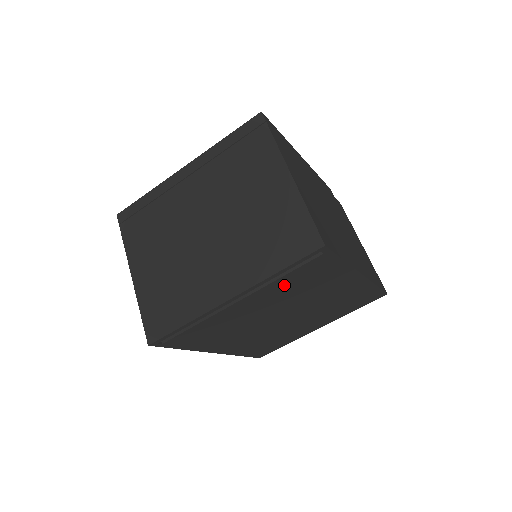
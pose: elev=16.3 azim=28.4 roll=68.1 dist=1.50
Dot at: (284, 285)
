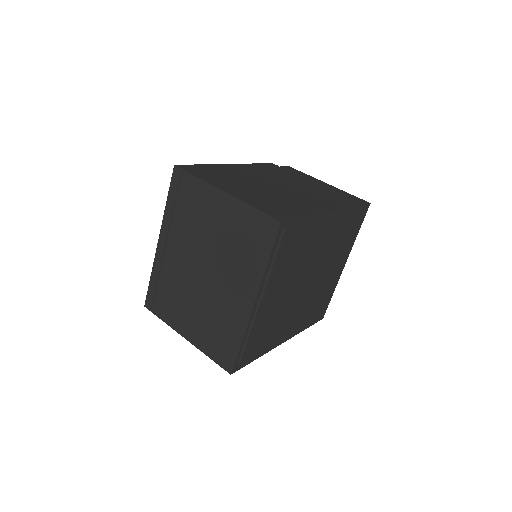
Dot at: (282, 265)
